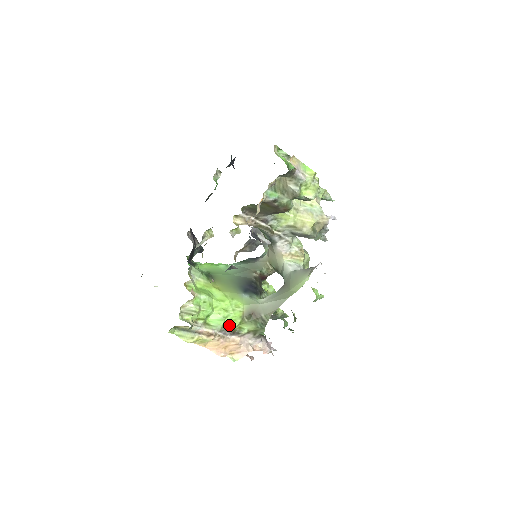
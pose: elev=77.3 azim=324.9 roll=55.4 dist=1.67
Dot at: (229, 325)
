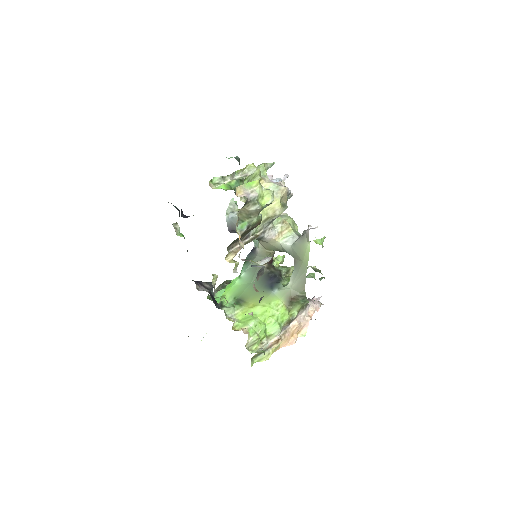
Dot at: (283, 322)
